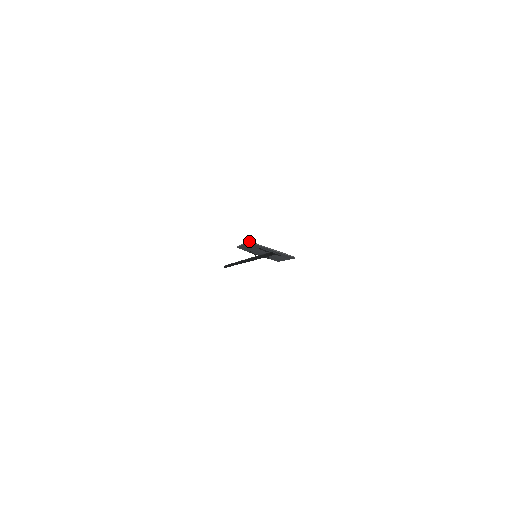
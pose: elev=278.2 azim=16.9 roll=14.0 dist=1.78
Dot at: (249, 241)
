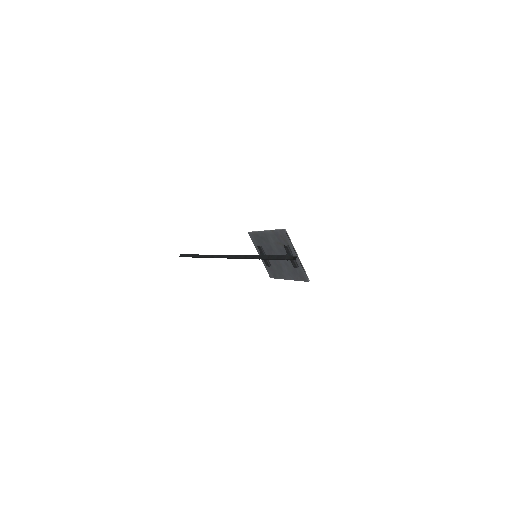
Dot at: (284, 229)
